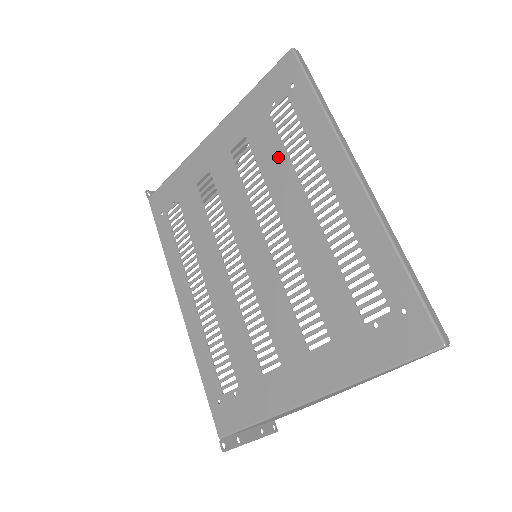
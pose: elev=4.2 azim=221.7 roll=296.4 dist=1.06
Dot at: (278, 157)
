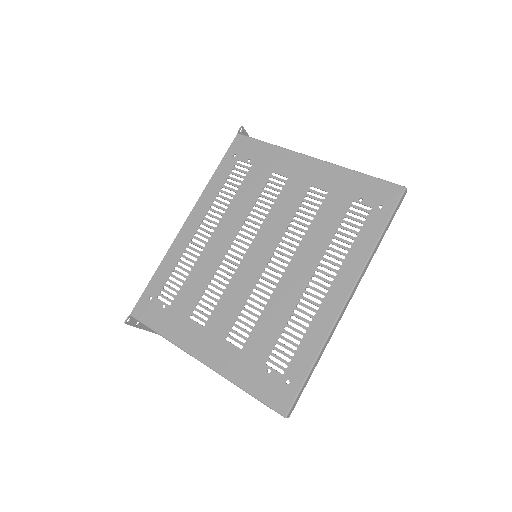
Dot at: (328, 230)
